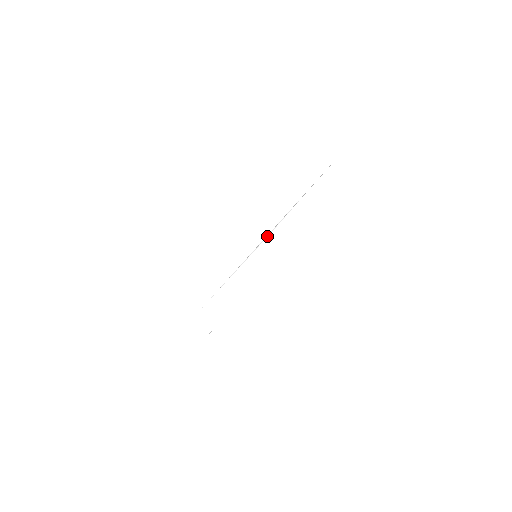
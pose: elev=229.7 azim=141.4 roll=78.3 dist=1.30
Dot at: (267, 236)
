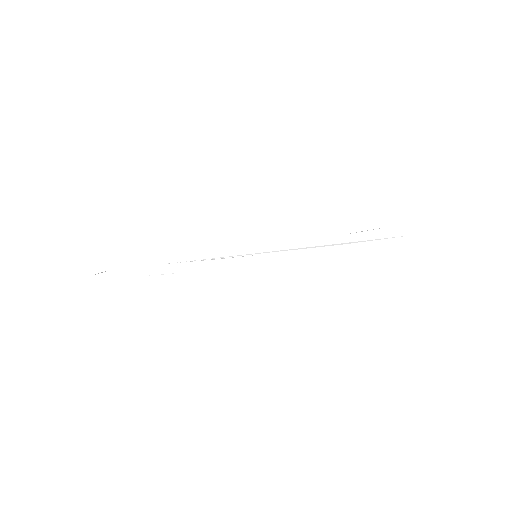
Dot at: occluded
